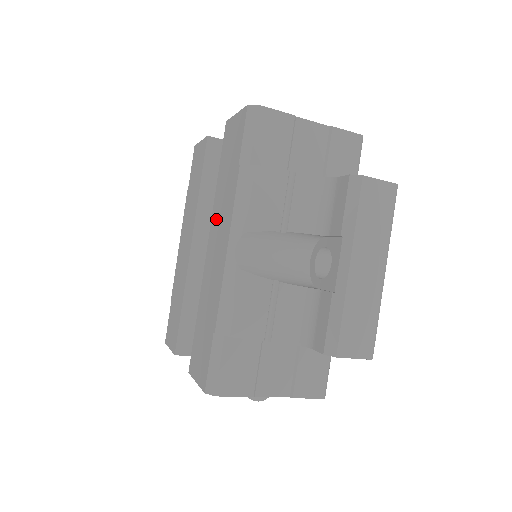
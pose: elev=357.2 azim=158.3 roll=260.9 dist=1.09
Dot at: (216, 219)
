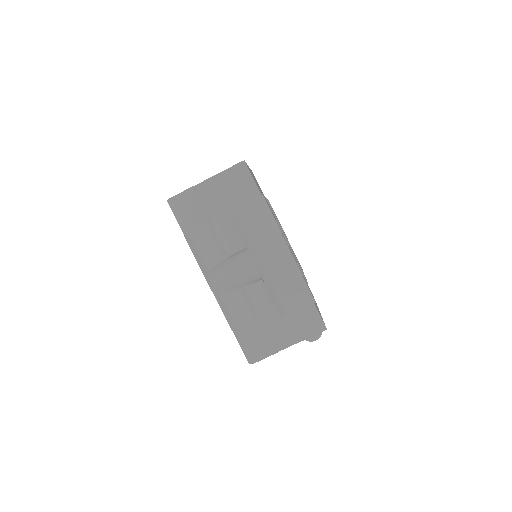
Dot at: occluded
